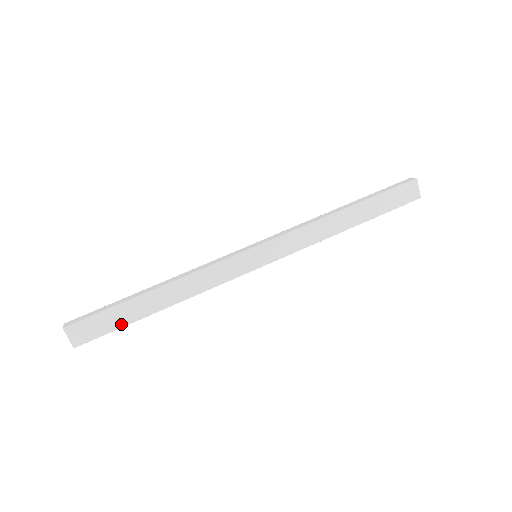
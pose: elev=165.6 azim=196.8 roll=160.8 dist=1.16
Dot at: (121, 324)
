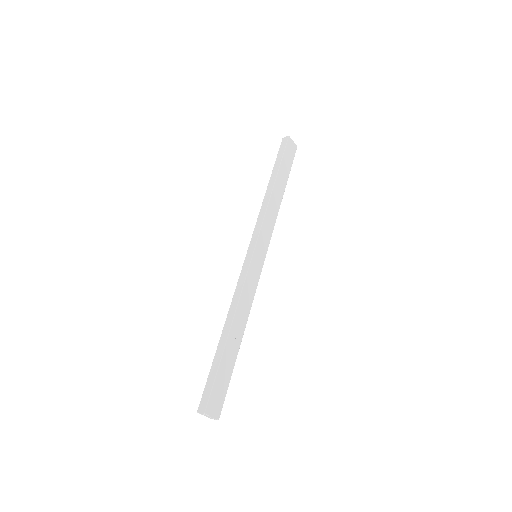
Dot at: (230, 374)
